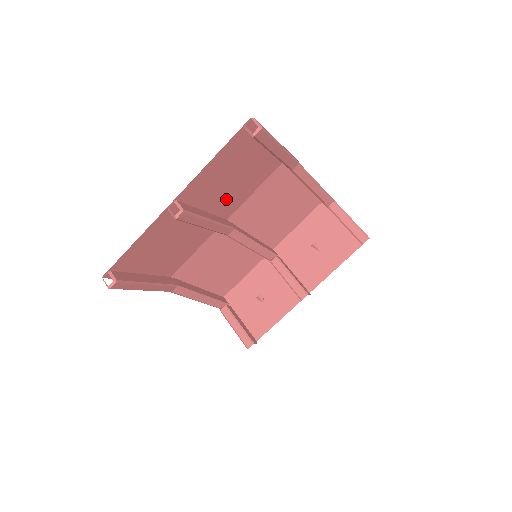
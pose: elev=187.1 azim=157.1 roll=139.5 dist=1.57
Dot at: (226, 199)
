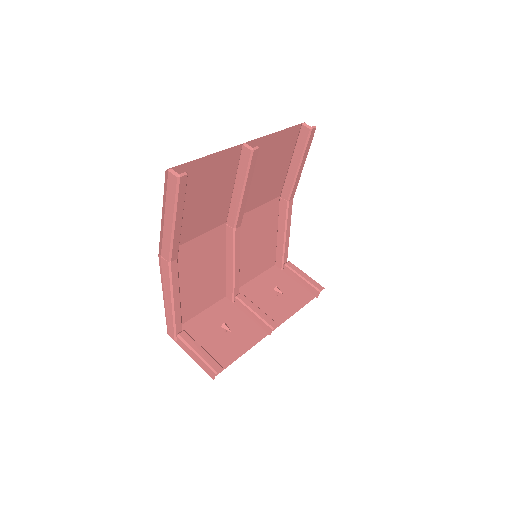
Dot at: (249, 191)
